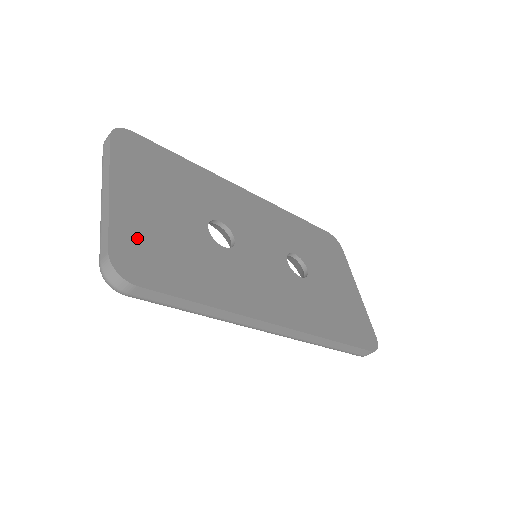
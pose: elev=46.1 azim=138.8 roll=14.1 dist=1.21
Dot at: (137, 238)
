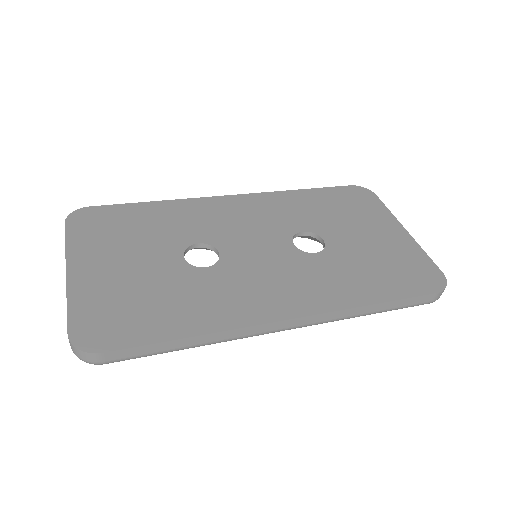
Dot at: (99, 306)
